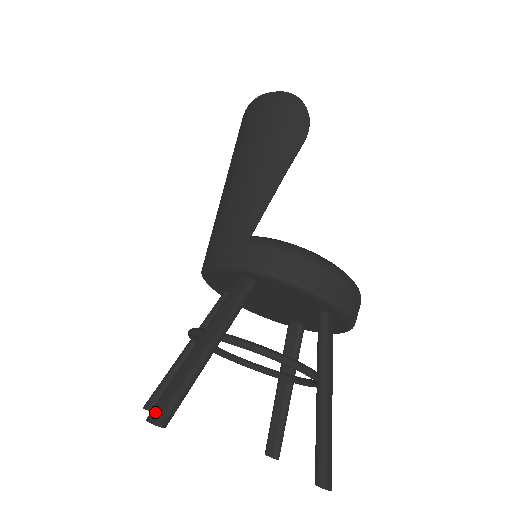
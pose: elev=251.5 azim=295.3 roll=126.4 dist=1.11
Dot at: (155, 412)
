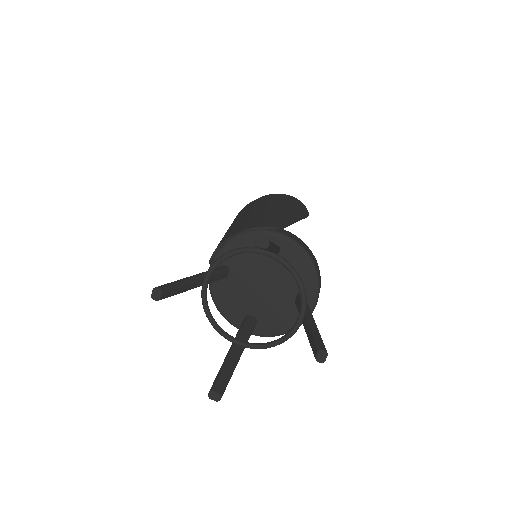
Dot at: (263, 238)
